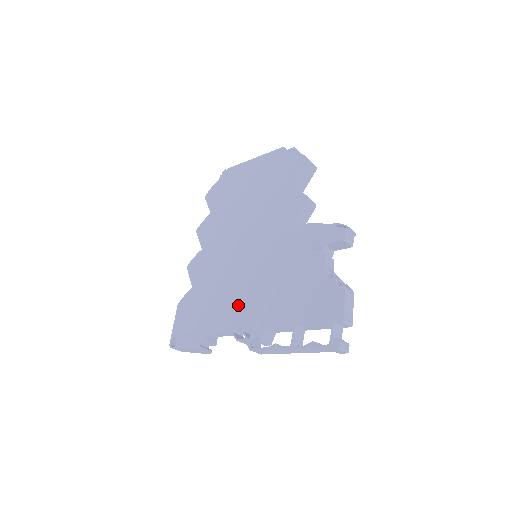
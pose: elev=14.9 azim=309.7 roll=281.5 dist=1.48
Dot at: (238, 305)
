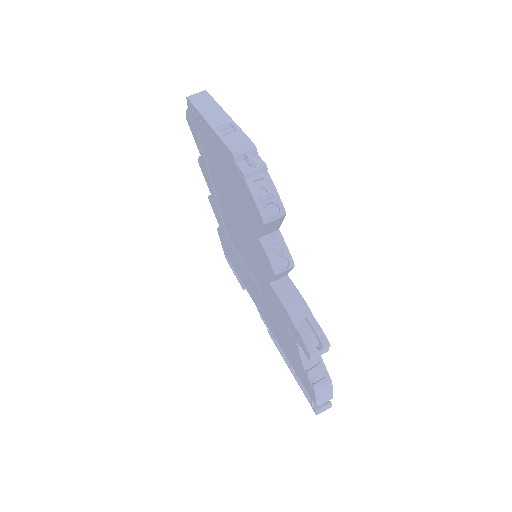
Dot at: (253, 294)
